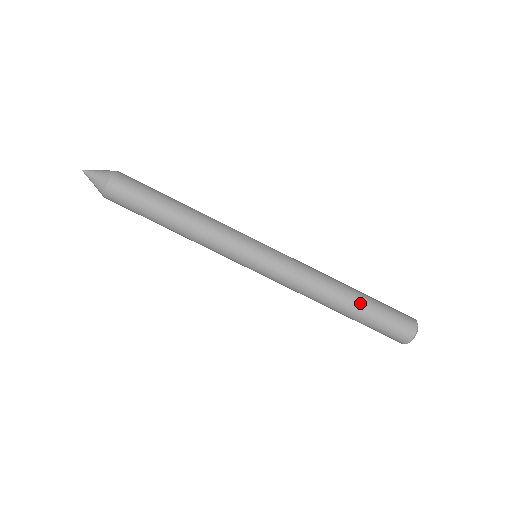
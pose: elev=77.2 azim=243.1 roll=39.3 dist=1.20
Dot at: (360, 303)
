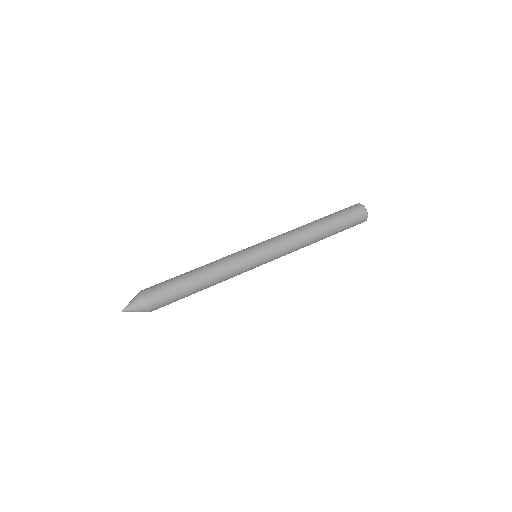
Dot at: (321, 218)
